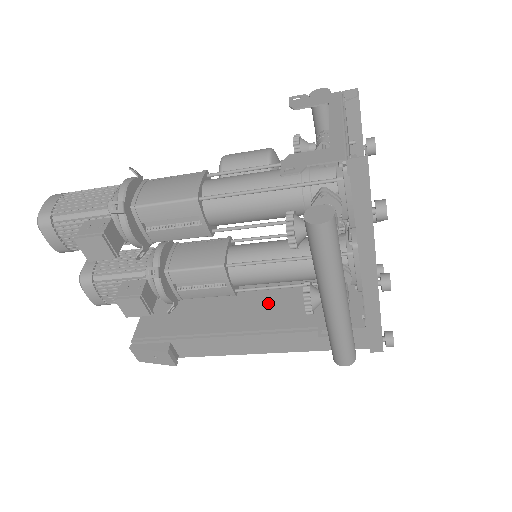
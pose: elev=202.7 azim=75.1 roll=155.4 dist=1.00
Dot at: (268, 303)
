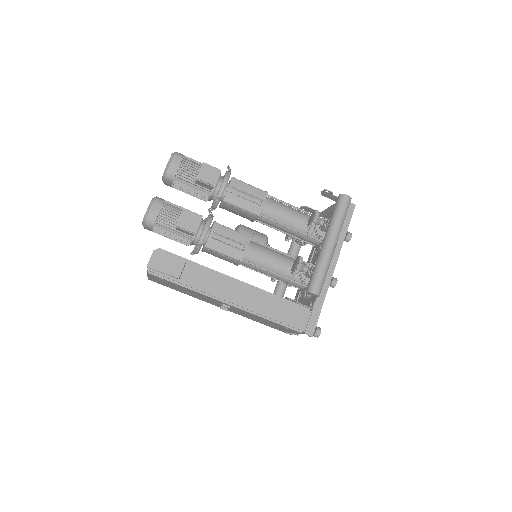
Dot at: occluded
